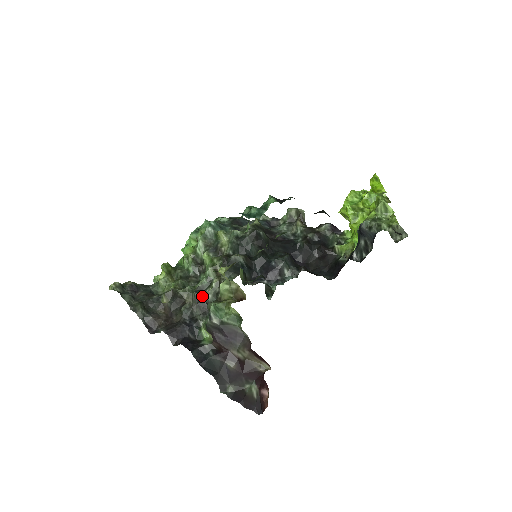
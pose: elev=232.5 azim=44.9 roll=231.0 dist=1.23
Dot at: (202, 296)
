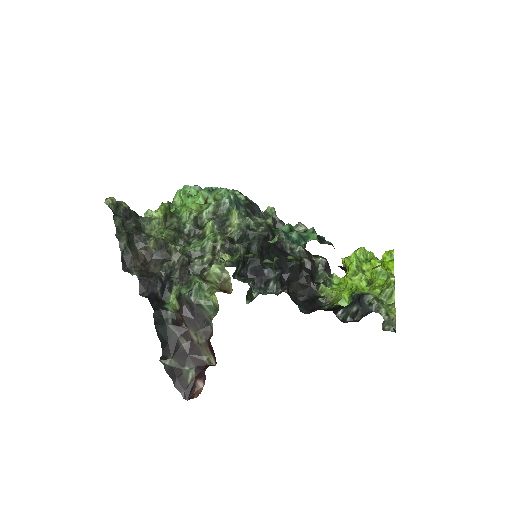
Dot at: (189, 263)
